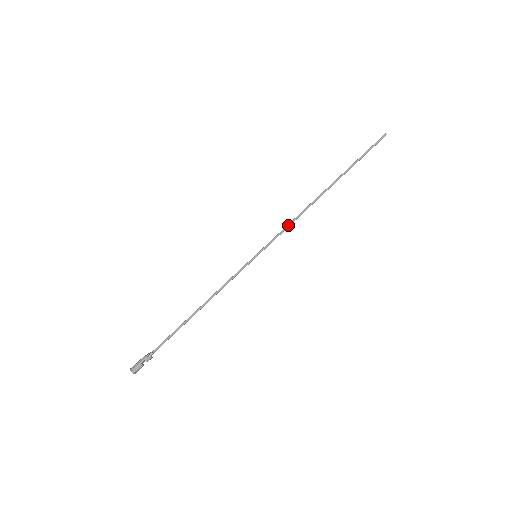
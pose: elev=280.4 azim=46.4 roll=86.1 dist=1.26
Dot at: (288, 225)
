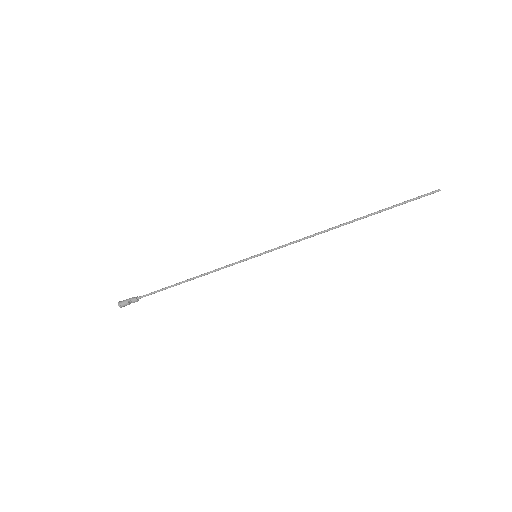
Dot at: (297, 240)
